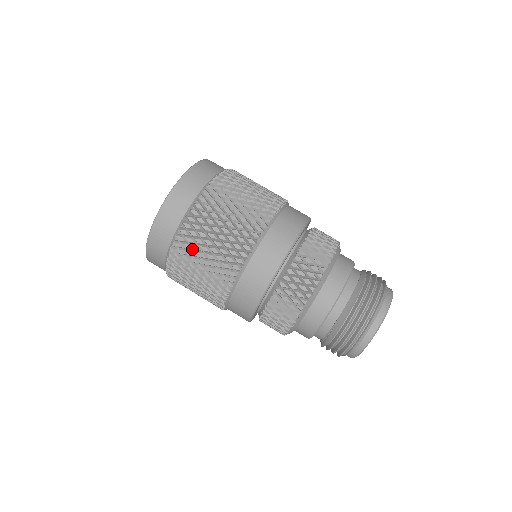
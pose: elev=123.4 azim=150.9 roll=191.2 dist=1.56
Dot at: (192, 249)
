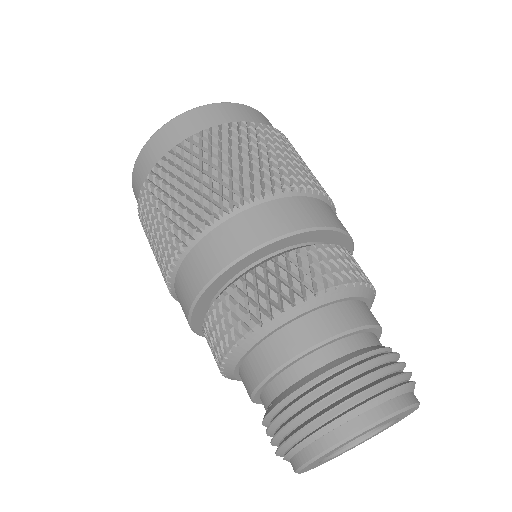
Dot at: (152, 203)
